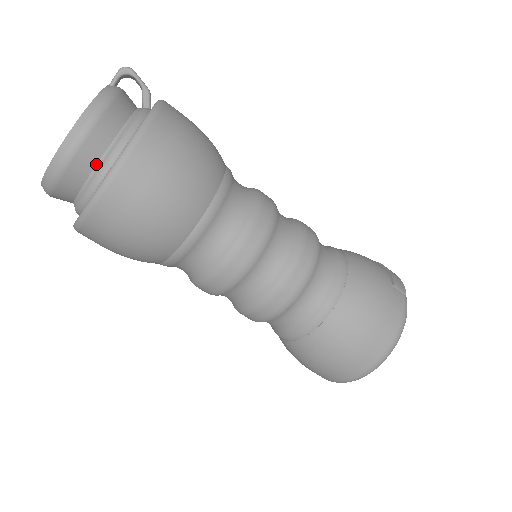
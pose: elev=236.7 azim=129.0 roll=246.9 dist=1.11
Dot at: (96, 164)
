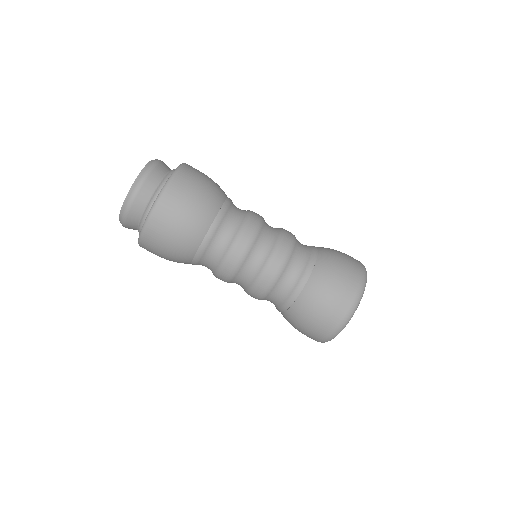
Dot at: (168, 171)
